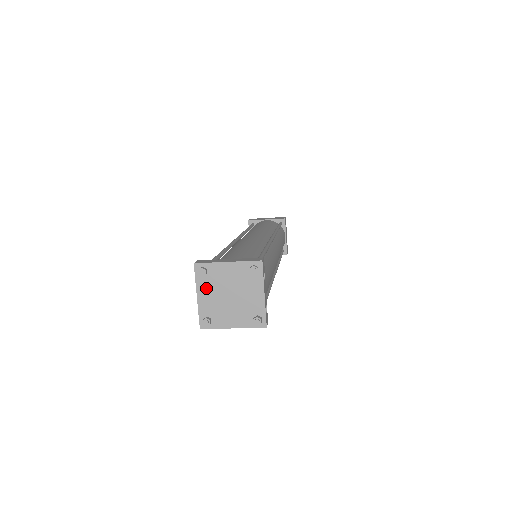
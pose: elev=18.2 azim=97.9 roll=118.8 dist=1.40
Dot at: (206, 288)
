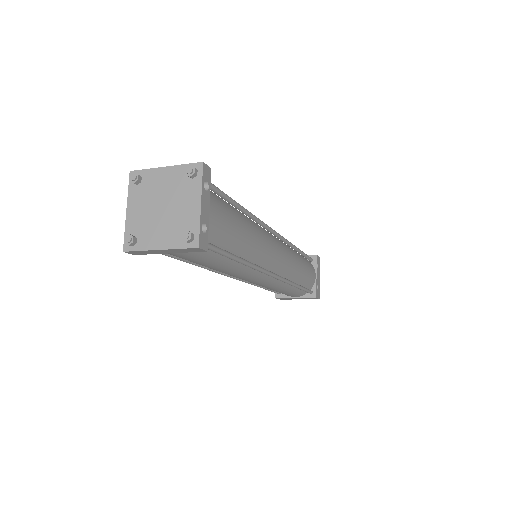
Dot at: (138, 200)
